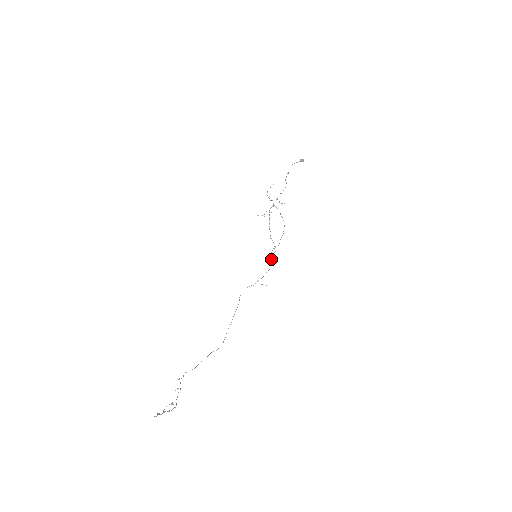
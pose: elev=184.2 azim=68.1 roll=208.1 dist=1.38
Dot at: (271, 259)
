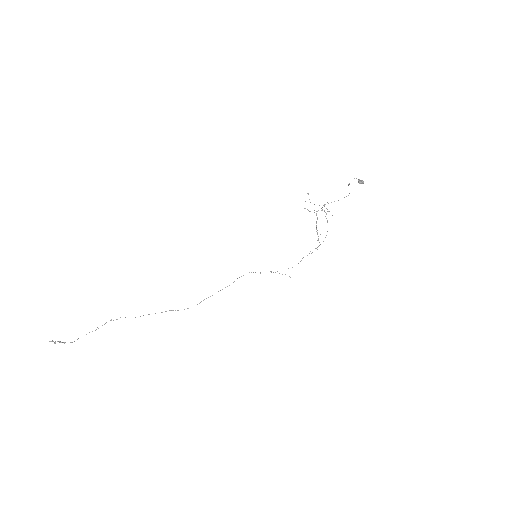
Dot at: (302, 258)
